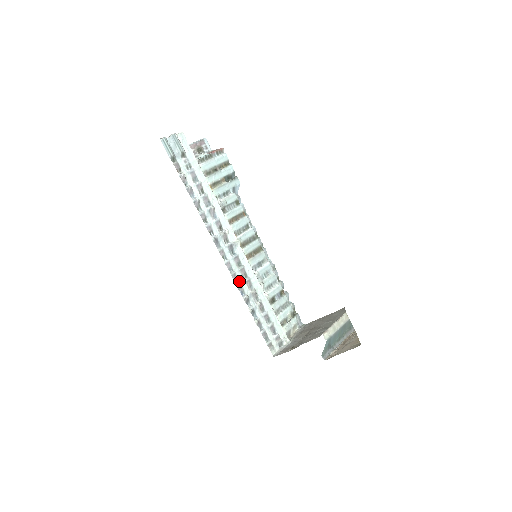
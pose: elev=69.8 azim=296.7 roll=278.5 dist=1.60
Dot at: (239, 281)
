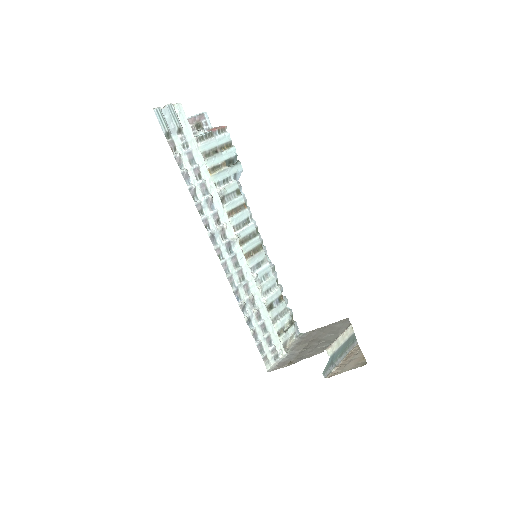
Dot at: (235, 284)
